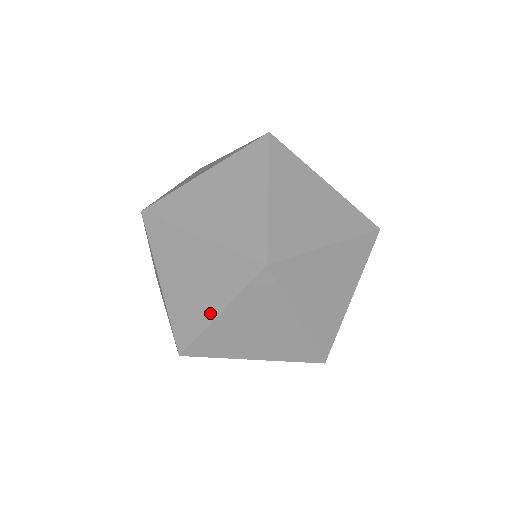
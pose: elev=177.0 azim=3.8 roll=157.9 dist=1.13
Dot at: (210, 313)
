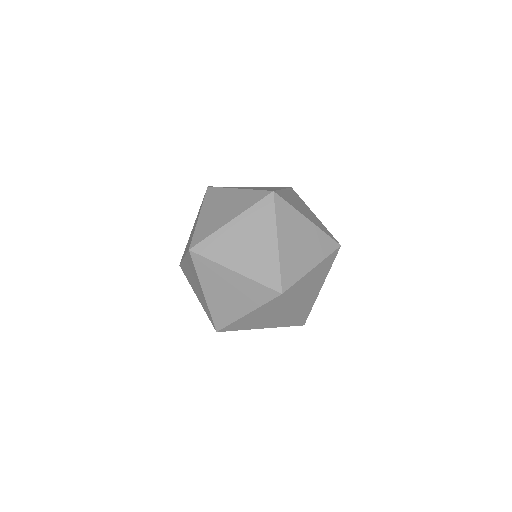
Dot at: (241, 313)
